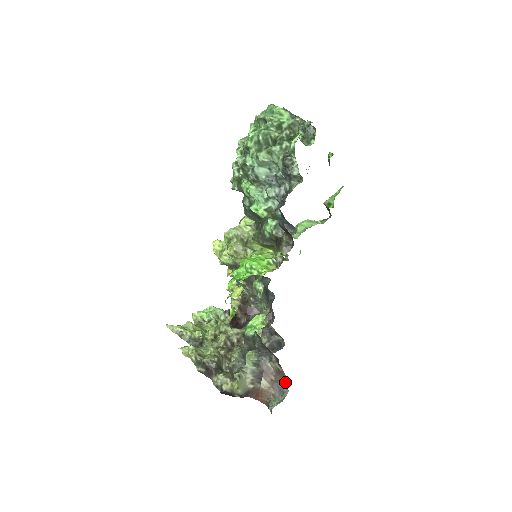
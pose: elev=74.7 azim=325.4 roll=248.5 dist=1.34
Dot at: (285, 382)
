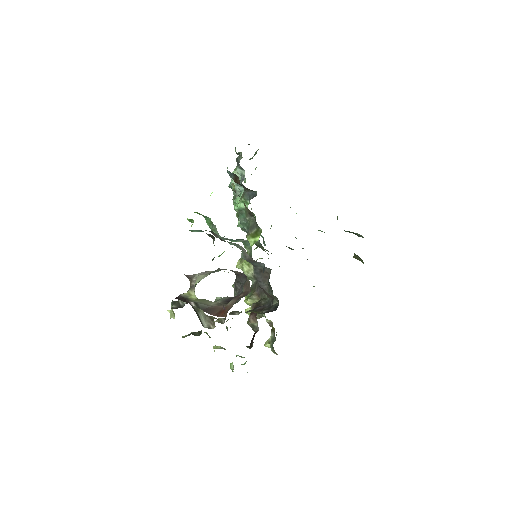
Dot at: occluded
